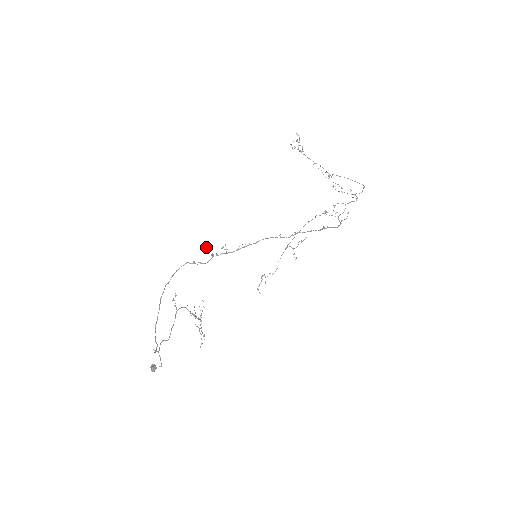
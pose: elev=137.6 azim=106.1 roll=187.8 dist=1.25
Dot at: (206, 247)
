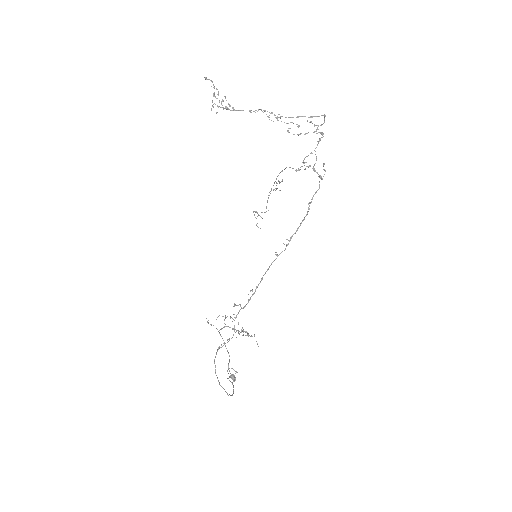
Dot at: occluded
